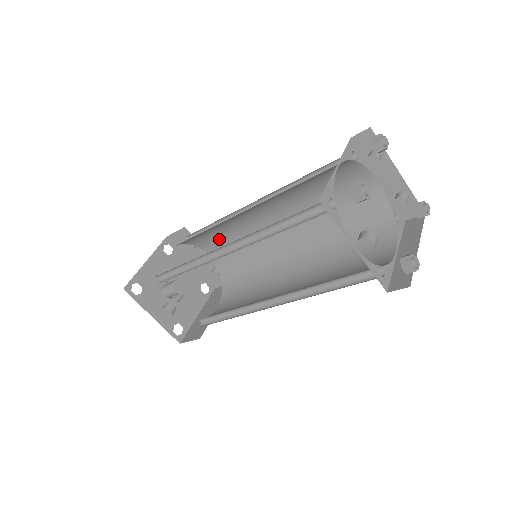
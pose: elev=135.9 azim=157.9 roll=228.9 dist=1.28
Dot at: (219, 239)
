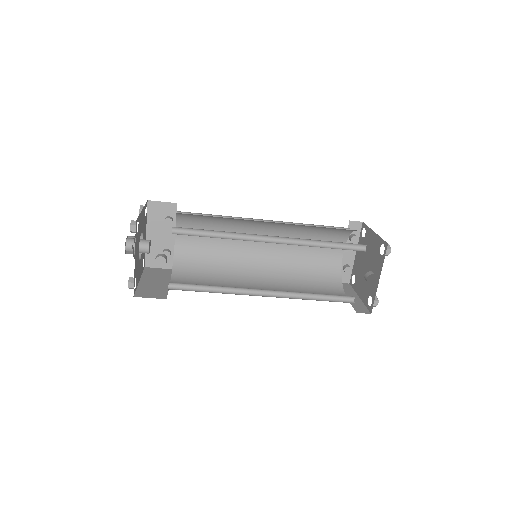
Dot at: occluded
